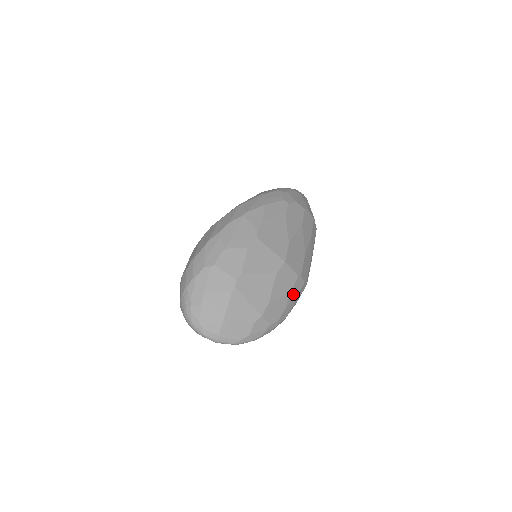
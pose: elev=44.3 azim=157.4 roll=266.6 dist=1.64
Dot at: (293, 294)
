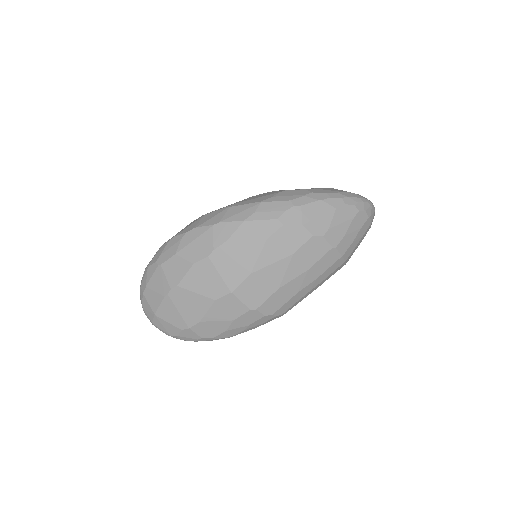
Dot at: (241, 322)
